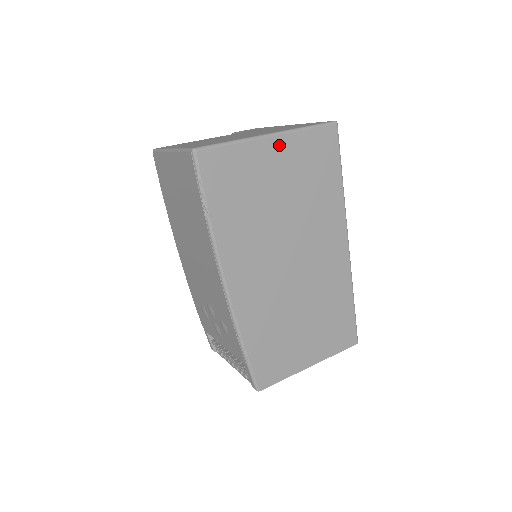
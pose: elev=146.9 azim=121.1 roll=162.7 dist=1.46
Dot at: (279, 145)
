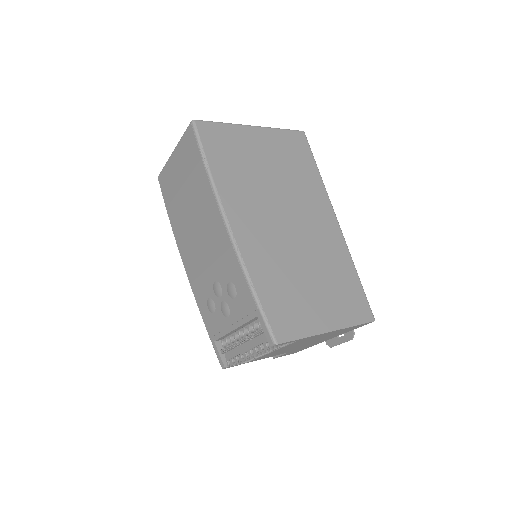
Dot at: (260, 134)
